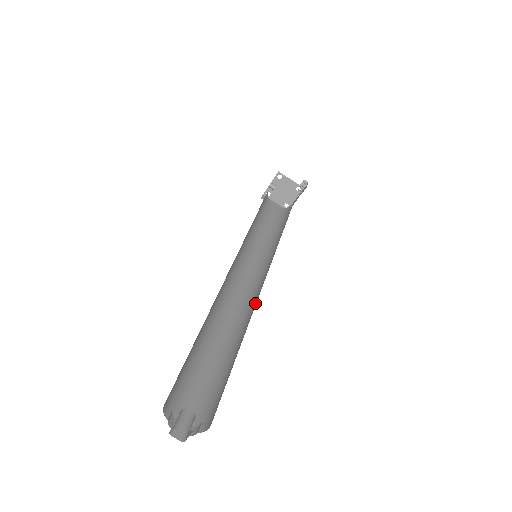
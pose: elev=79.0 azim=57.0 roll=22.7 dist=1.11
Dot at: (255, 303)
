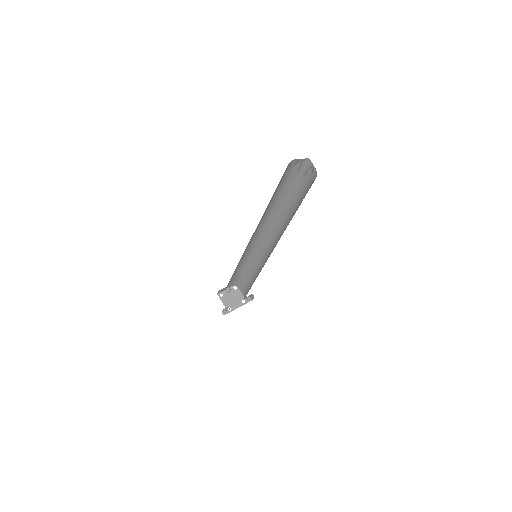
Dot at: occluded
